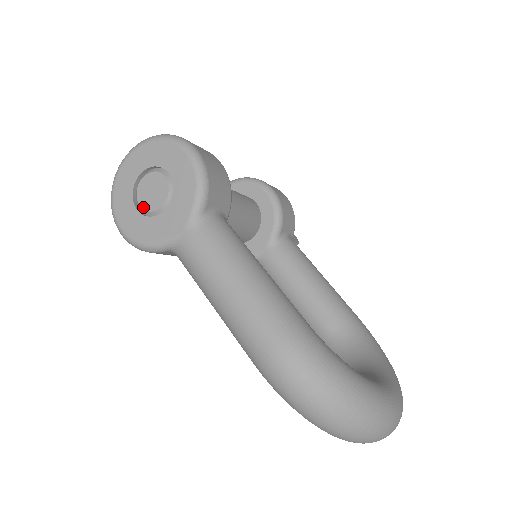
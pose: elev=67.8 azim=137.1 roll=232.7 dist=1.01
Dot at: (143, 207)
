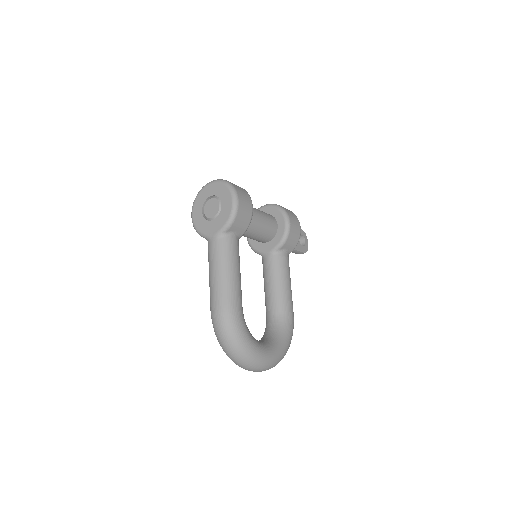
Dot at: (205, 212)
